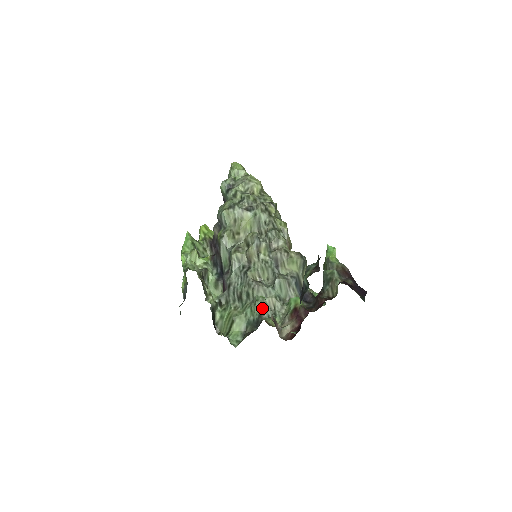
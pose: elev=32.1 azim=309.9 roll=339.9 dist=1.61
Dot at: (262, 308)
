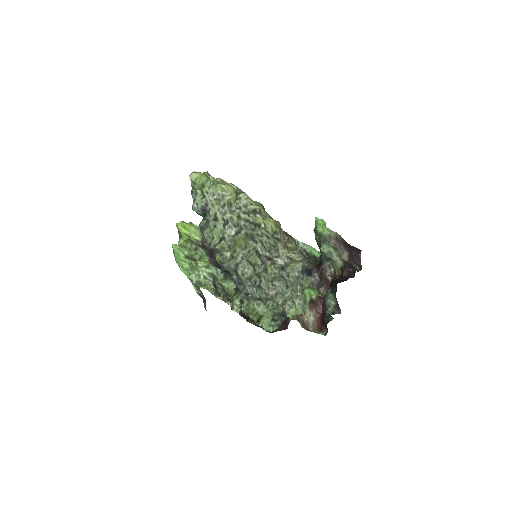
Dot at: (283, 305)
